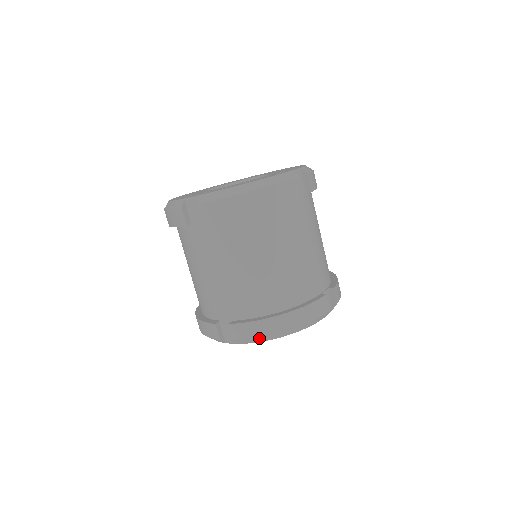
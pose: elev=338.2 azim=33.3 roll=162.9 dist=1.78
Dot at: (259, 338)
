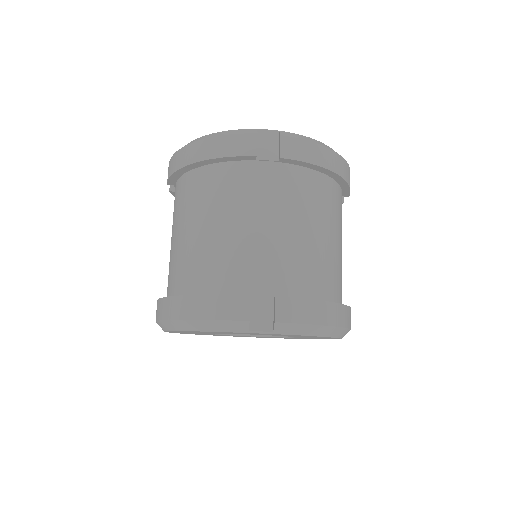
Dot at: (162, 322)
